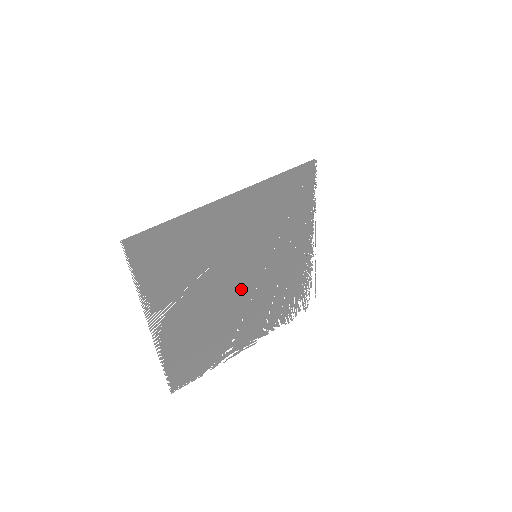
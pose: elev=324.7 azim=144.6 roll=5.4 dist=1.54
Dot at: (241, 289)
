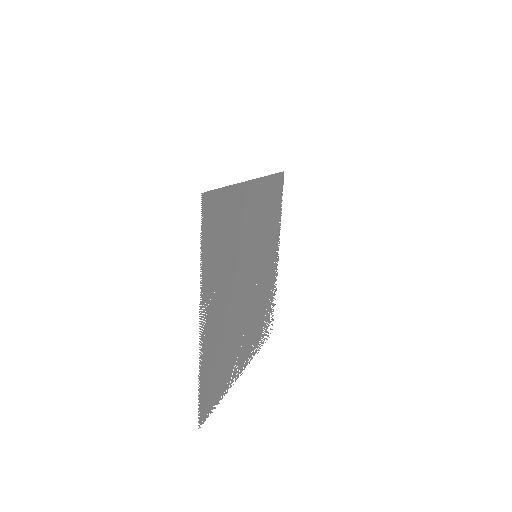
Dot at: (246, 292)
